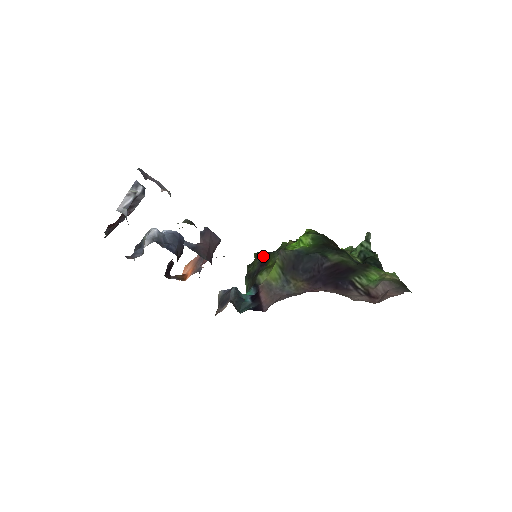
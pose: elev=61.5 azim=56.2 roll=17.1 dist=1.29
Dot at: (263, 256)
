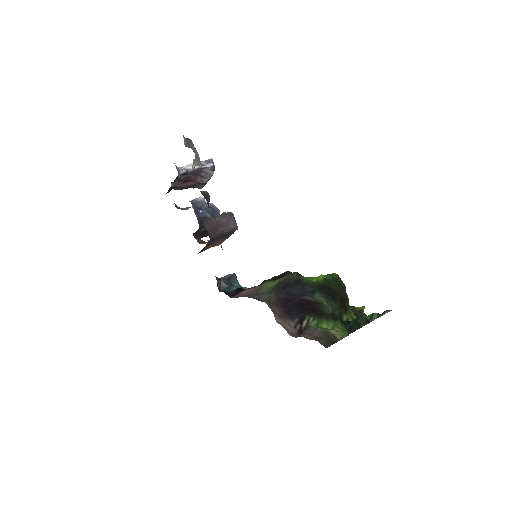
Dot at: (286, 273)
